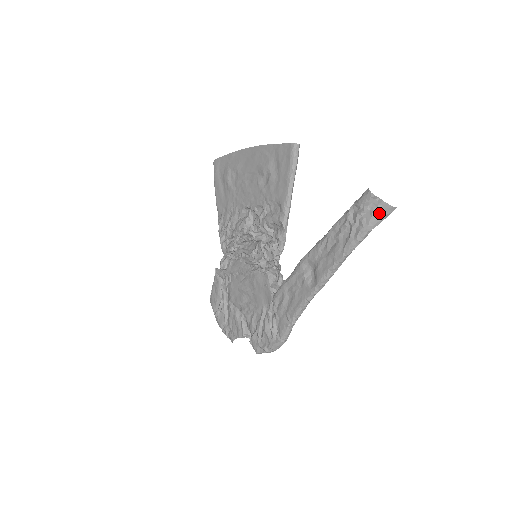
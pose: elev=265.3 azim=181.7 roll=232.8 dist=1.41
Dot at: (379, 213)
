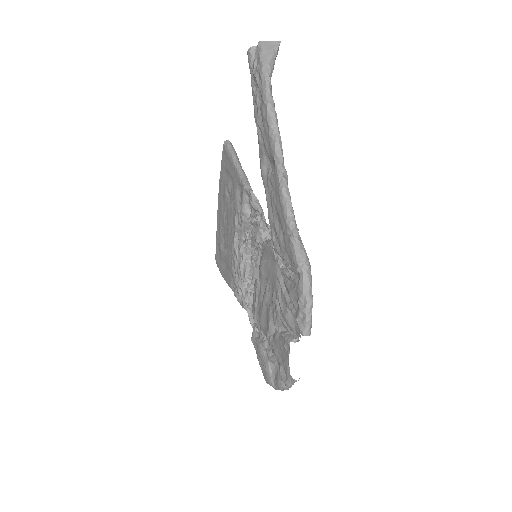
Dot at: (263, 50)
